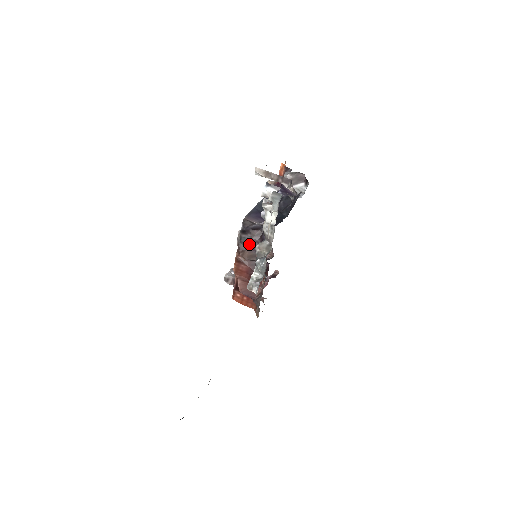
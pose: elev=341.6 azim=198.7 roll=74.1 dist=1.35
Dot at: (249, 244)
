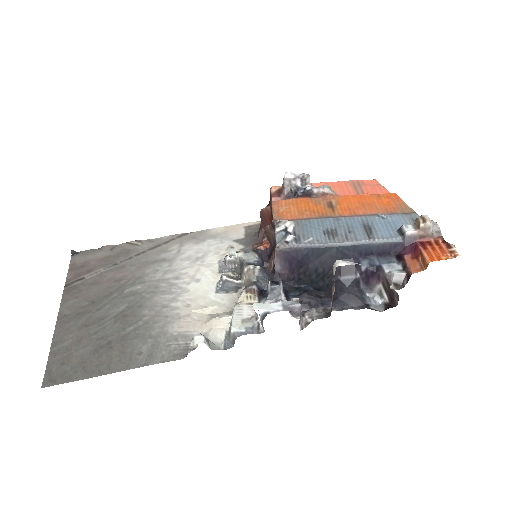
Dot at: occluded
